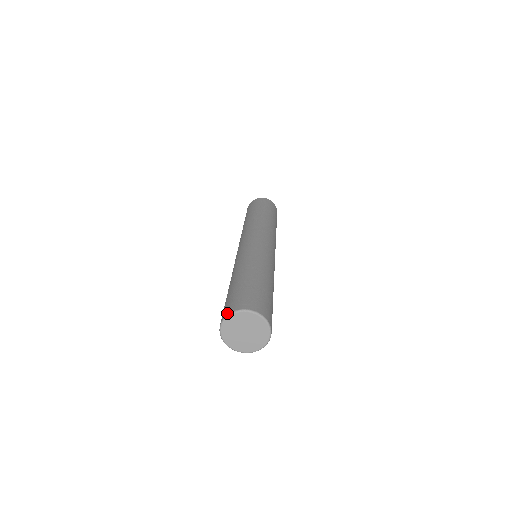
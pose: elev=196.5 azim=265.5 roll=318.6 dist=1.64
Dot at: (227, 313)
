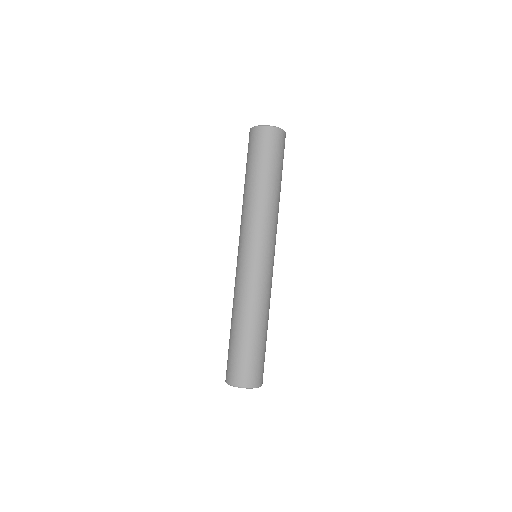
Dot at: (230, 383)
